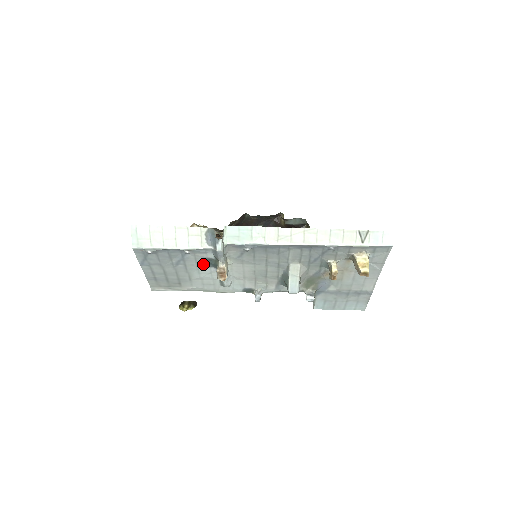
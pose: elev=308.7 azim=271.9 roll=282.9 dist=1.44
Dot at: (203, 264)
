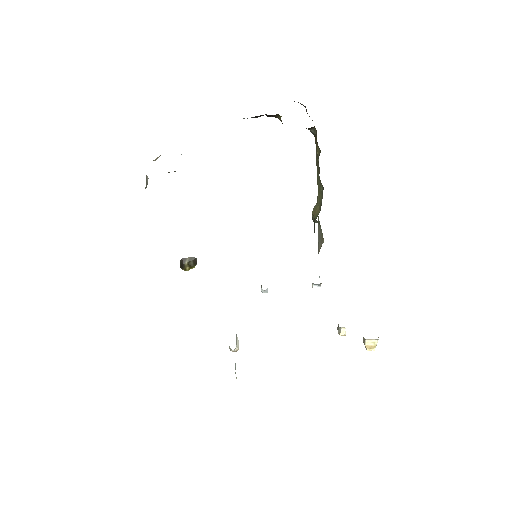
Dot at: occluded
